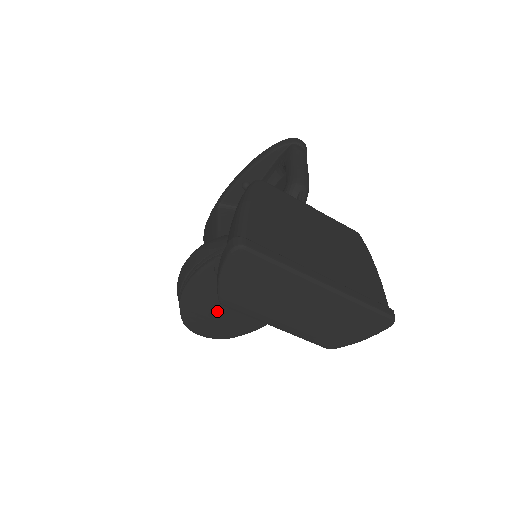
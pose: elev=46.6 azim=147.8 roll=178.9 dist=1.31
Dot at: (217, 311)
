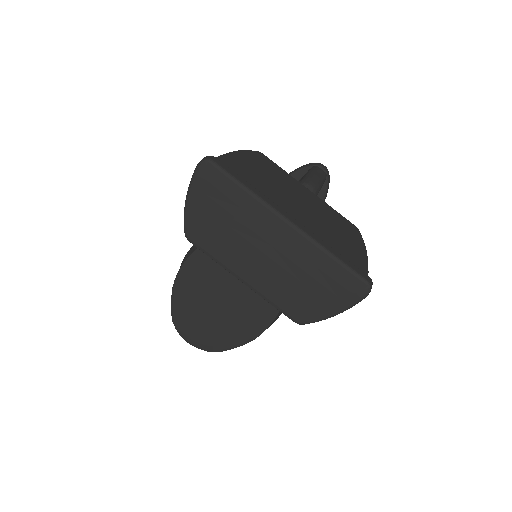
Dot at: (207, 309)
